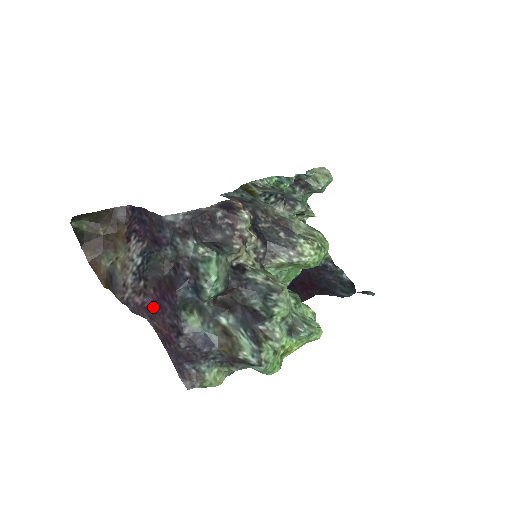
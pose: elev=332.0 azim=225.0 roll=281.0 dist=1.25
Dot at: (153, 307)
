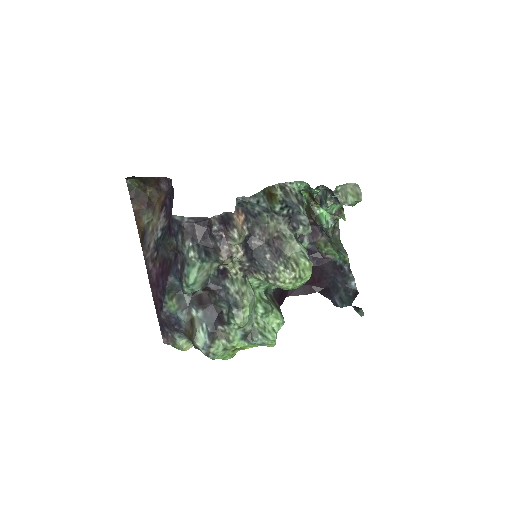
Dot at: (154, 279)
